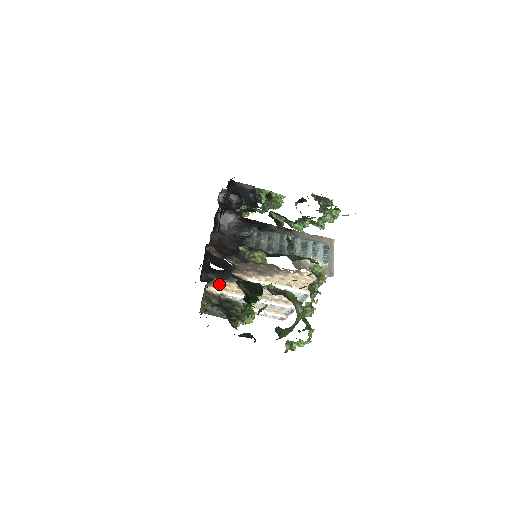
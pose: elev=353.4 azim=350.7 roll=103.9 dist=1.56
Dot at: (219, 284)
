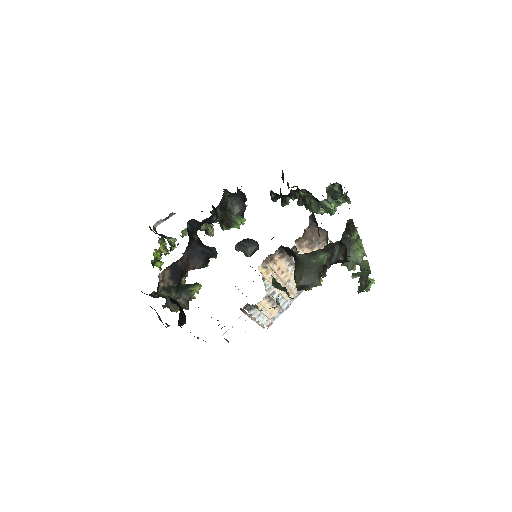
Dot at: (271, 261)
